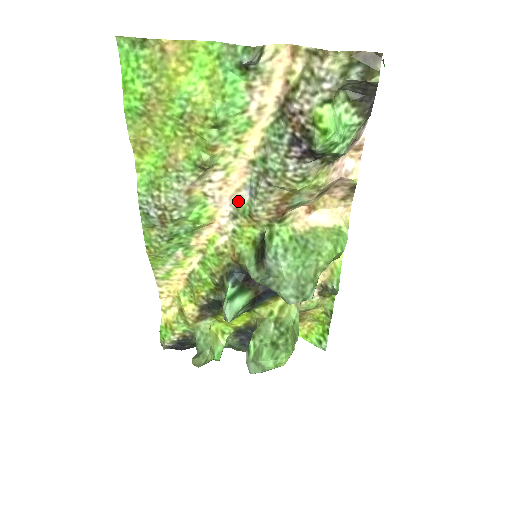
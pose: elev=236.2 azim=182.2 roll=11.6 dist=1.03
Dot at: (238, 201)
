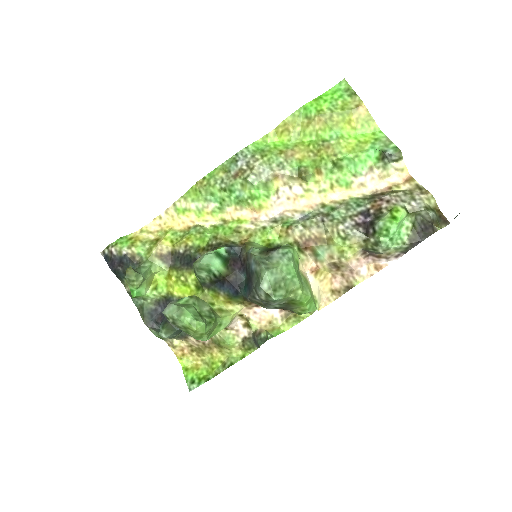
Dot at: (288, 216)
